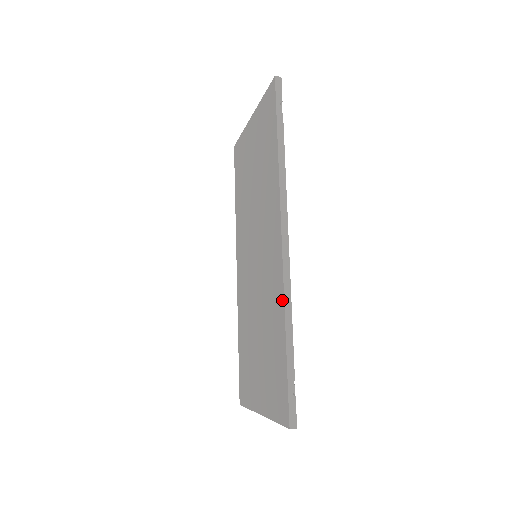
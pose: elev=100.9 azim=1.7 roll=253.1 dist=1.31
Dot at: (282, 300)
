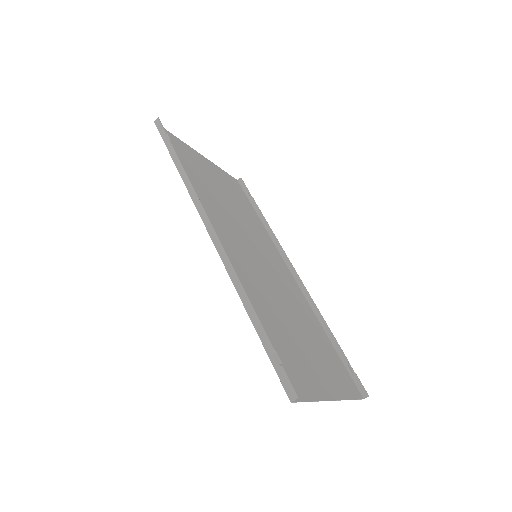
Dot at: (235, 284)
